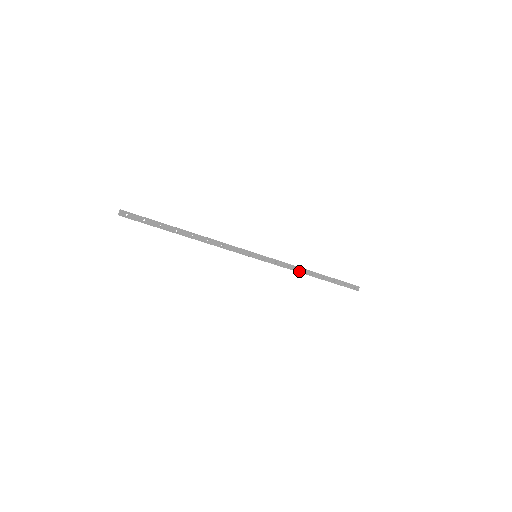
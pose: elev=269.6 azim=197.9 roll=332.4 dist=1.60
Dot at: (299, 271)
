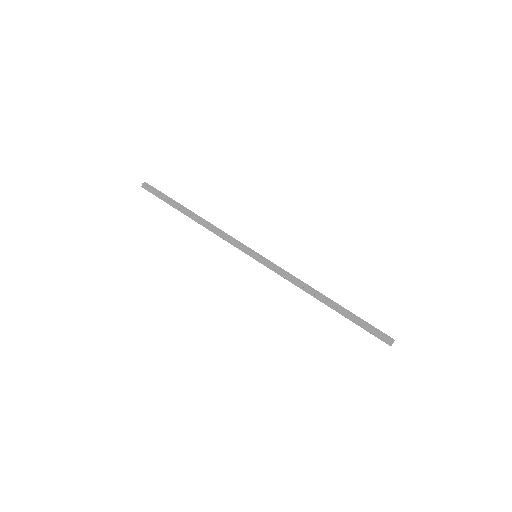
Dot at: (305, 287)
